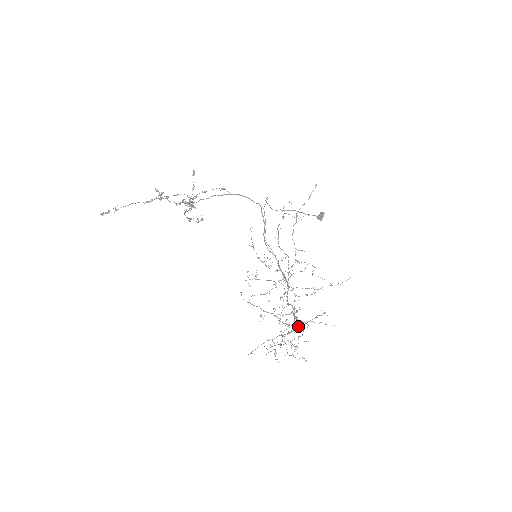
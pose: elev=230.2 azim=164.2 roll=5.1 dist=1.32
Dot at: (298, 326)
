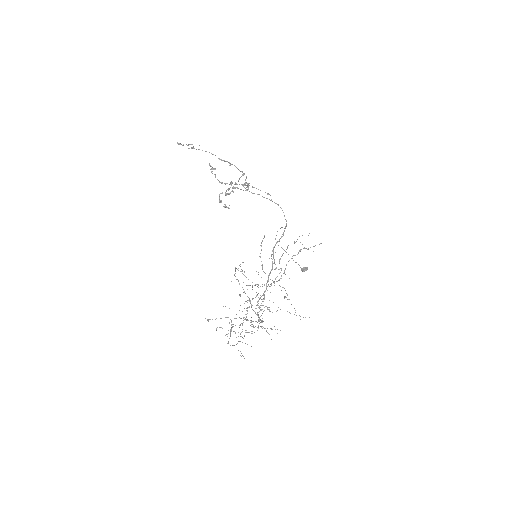
Dot at: occluded
